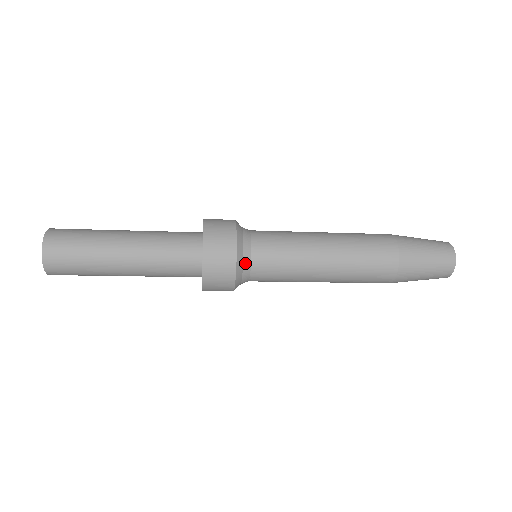
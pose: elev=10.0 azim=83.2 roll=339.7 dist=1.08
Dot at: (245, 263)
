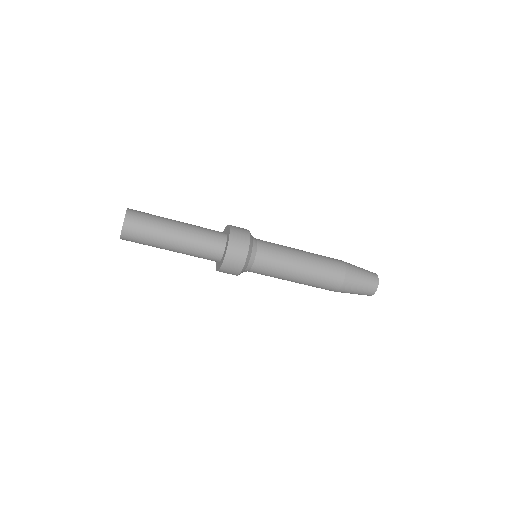
Dot at: (253, 237)
